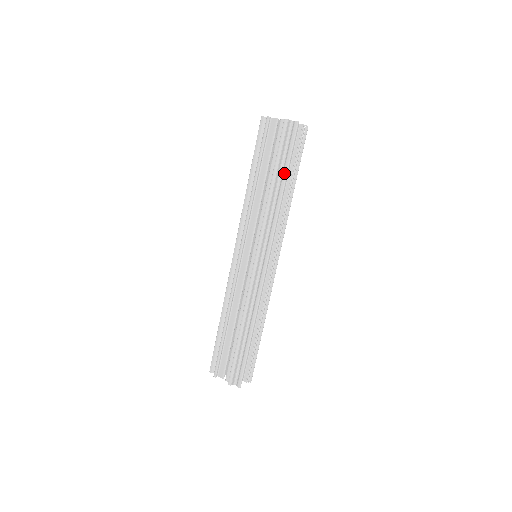
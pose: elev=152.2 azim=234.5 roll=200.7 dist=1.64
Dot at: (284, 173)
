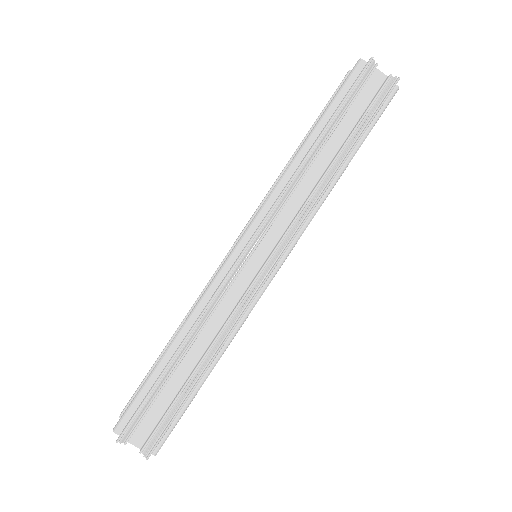
Dot at: (325, 126)
